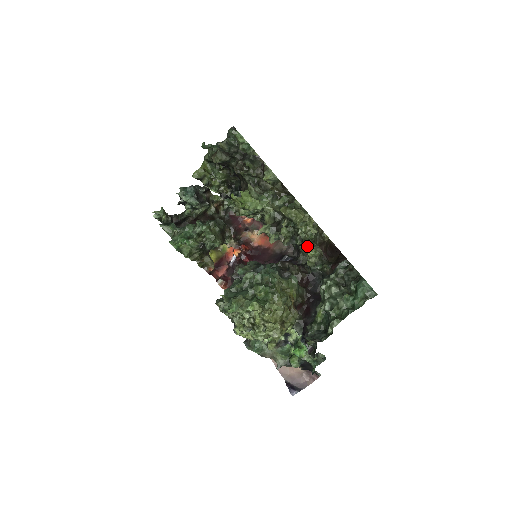
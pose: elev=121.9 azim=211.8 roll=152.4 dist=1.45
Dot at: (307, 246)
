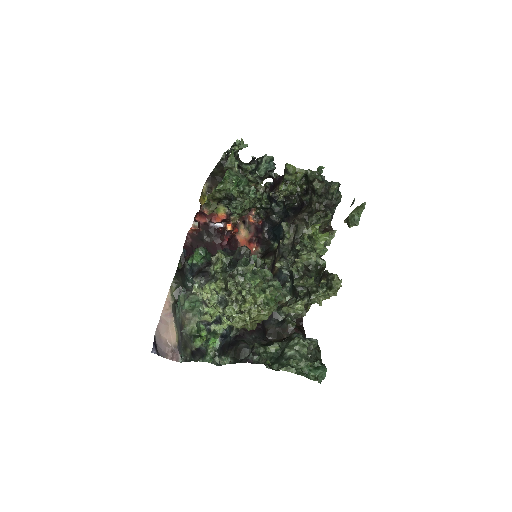
Dot at: (304, 303)
